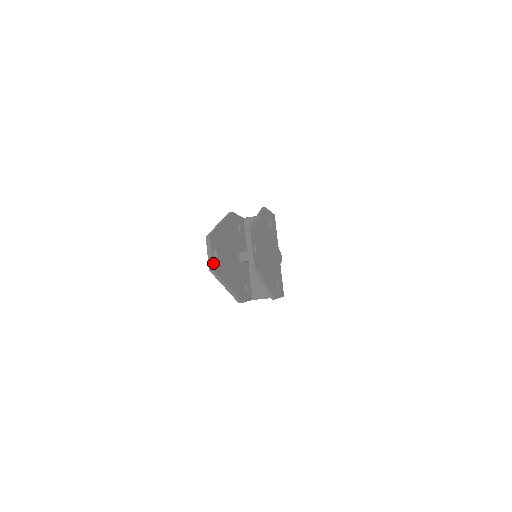
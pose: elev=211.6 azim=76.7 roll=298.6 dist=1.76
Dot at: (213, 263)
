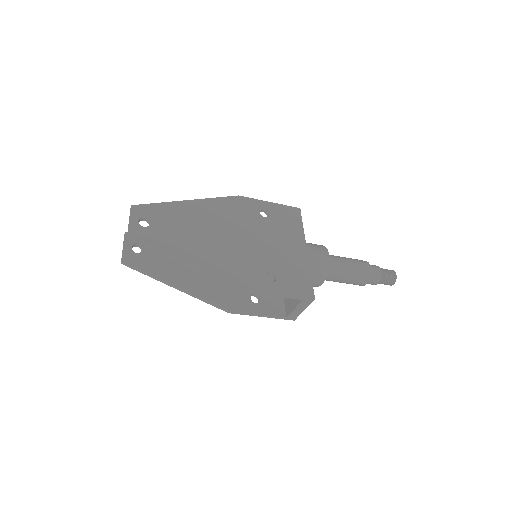
Dot at: (125, 255)
